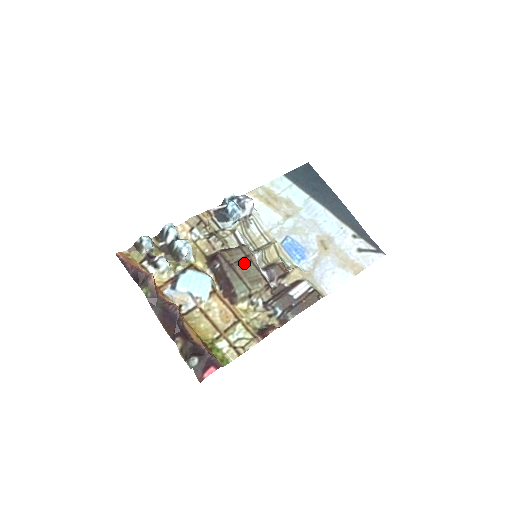
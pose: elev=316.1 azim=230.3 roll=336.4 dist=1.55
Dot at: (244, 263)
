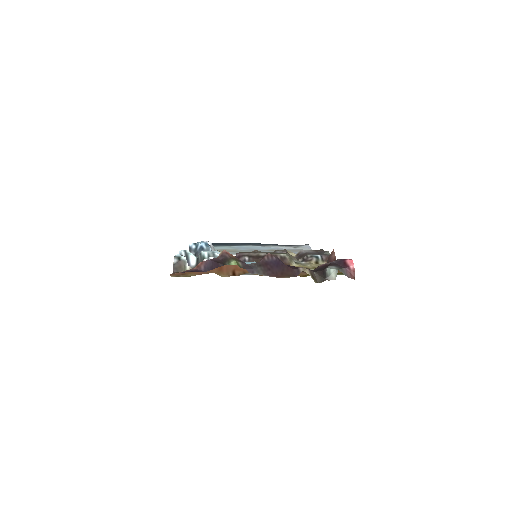
Dot at: (259, 252)
